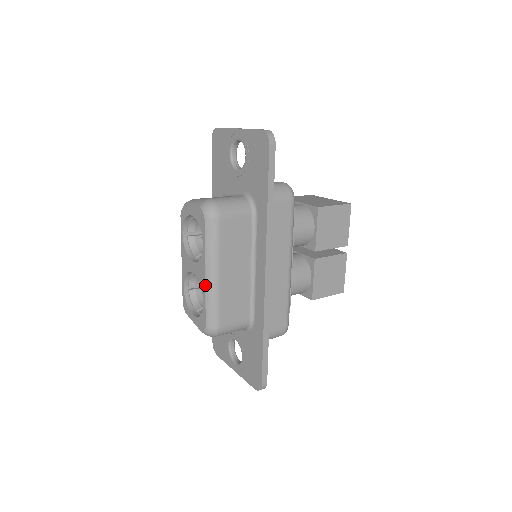
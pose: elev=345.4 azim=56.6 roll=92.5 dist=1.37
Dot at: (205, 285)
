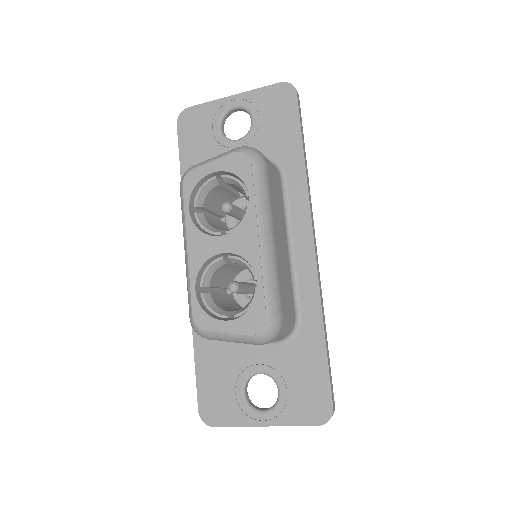
Dot at: (260, 254)
